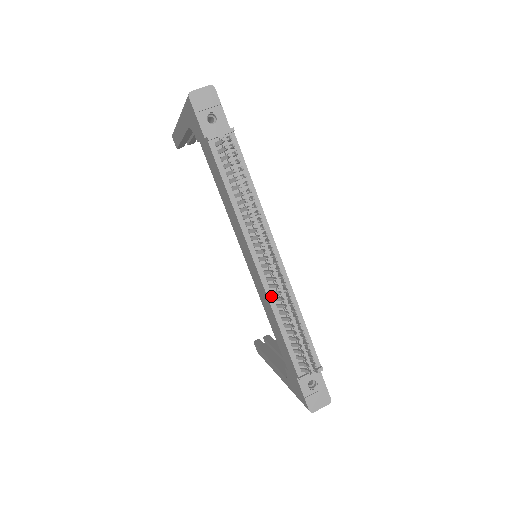
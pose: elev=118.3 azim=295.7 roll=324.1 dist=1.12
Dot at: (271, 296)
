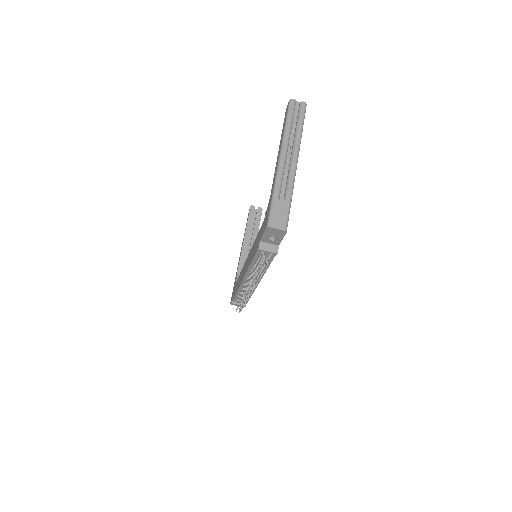
Dot at: (242, 286)
